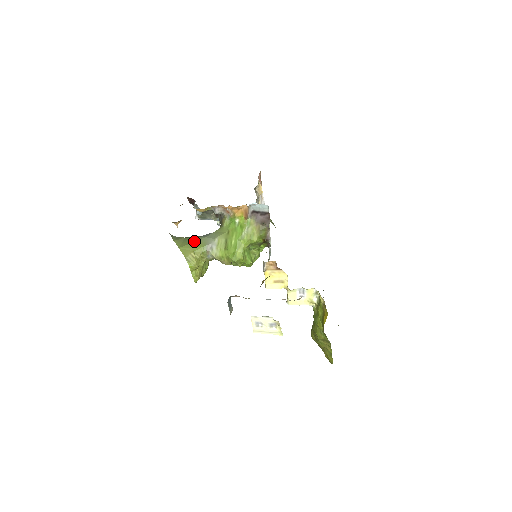
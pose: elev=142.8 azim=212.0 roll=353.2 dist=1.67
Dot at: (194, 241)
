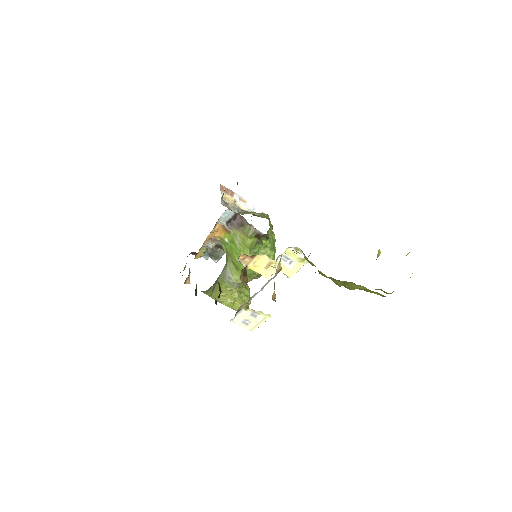
Dot at: (216, 283)
